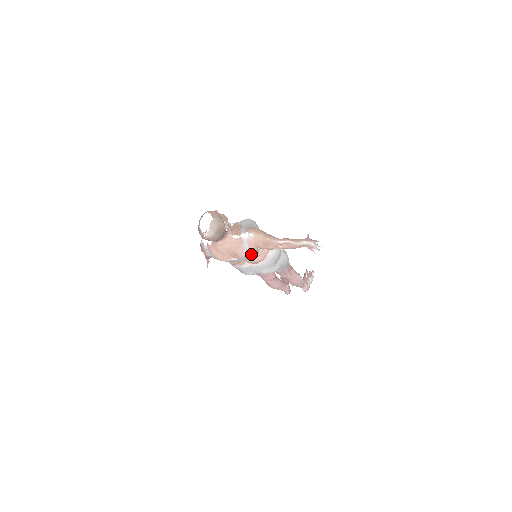
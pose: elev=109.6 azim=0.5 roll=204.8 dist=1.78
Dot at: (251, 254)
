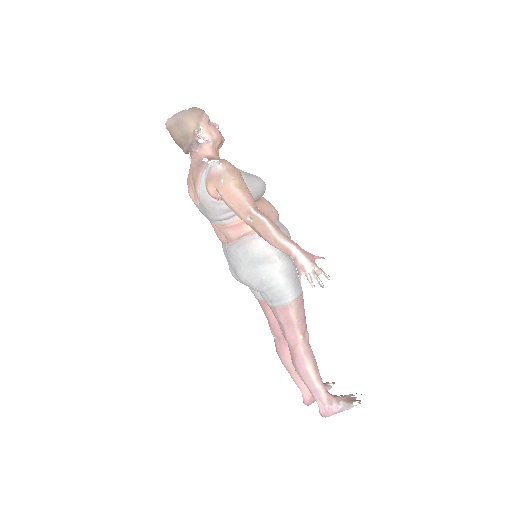
Dot at: (210, 200)
